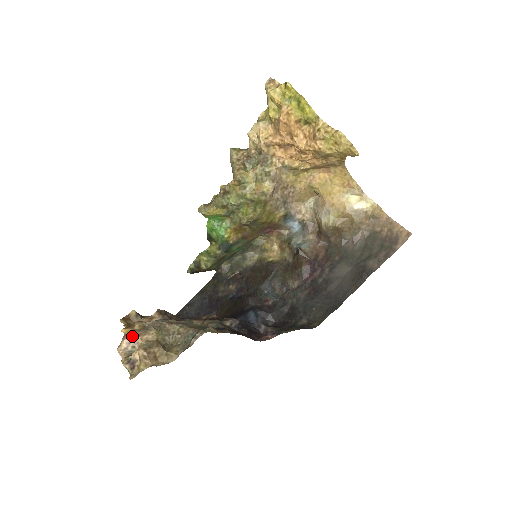
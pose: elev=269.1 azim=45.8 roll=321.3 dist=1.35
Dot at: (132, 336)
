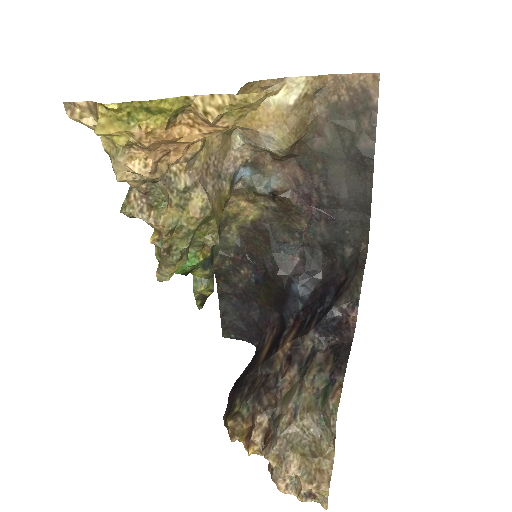
Dot at: (282, 477)
